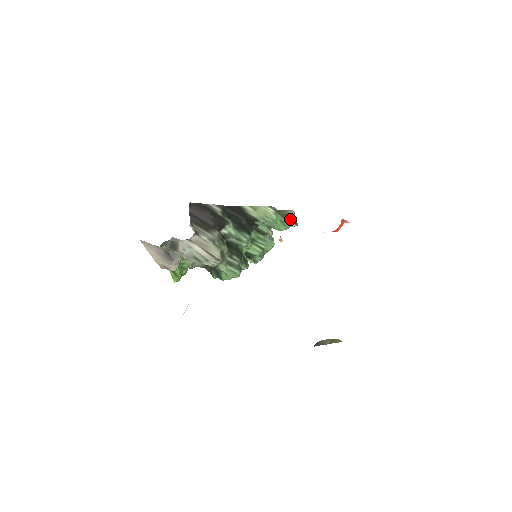
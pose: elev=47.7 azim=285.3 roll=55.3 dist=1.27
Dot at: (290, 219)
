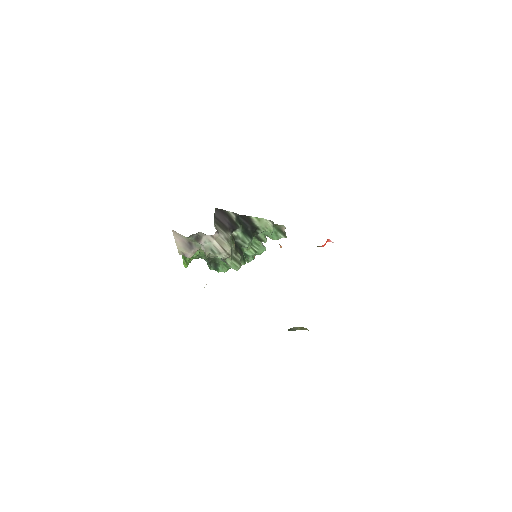
Dot at: (282, 232)
